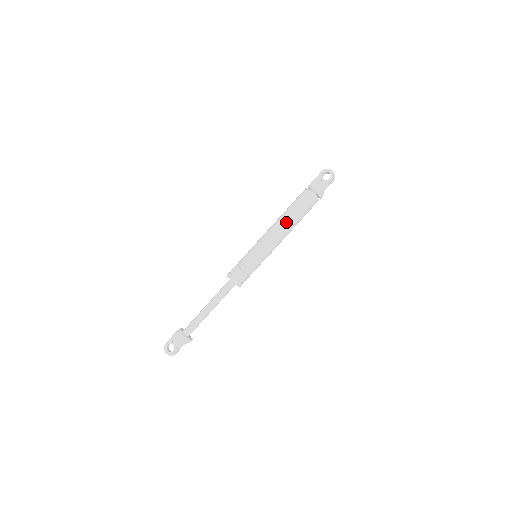
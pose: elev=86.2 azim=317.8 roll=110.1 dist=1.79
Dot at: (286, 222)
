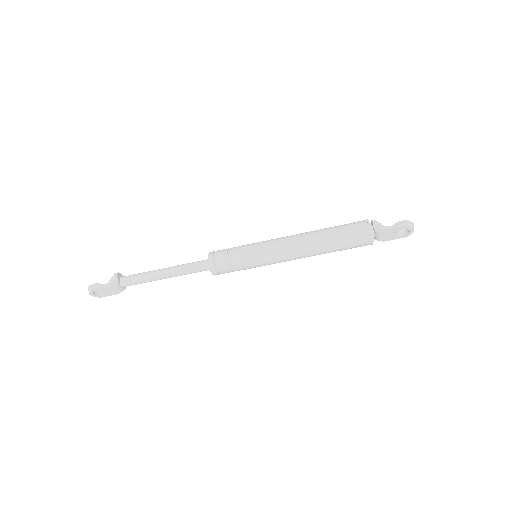
Dot at: (319, 254)
